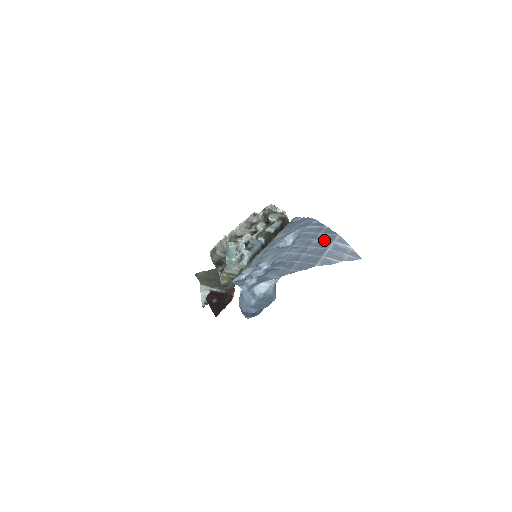
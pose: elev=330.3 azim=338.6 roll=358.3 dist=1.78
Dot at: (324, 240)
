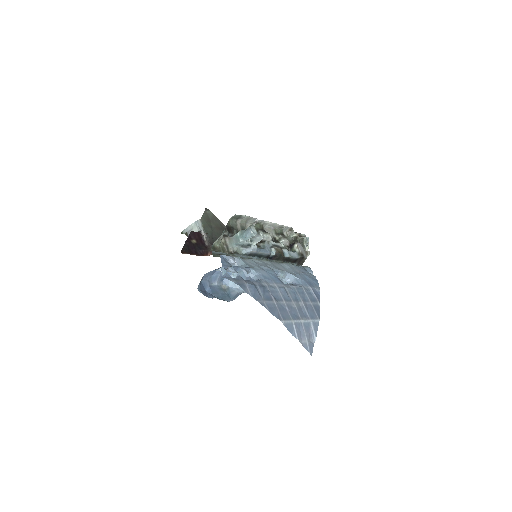
Dot at: (307, 311)
